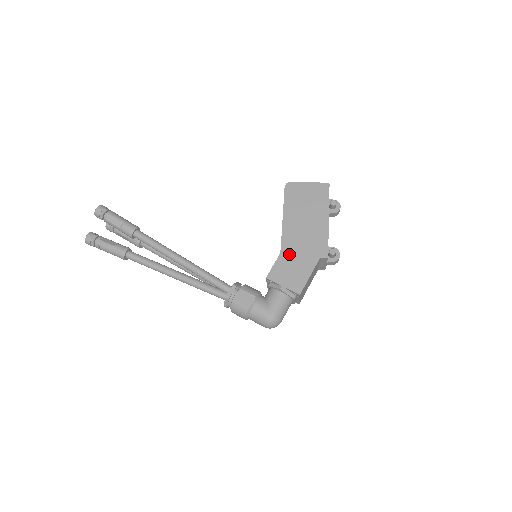
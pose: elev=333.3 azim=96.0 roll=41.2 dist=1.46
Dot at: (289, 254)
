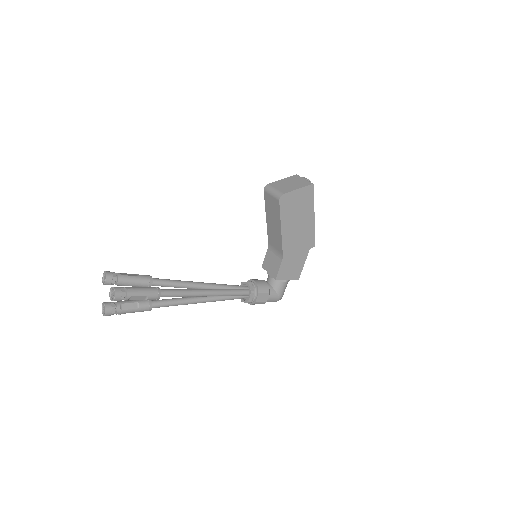
Dot at: (289, 256)
